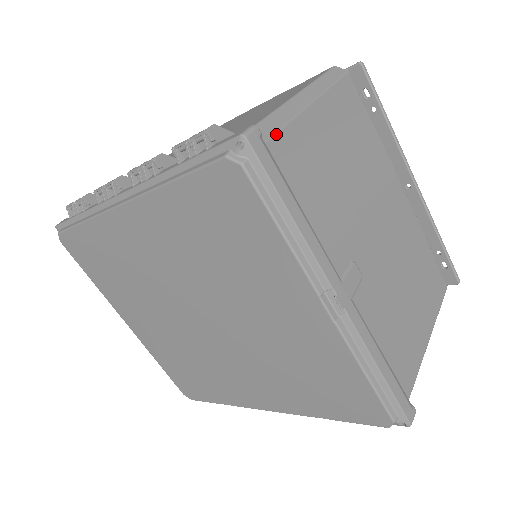
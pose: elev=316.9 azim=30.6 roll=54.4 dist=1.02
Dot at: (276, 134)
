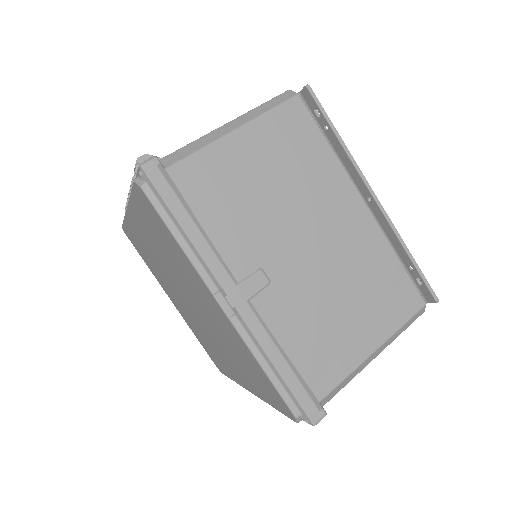
Dot at: (181, 161)
